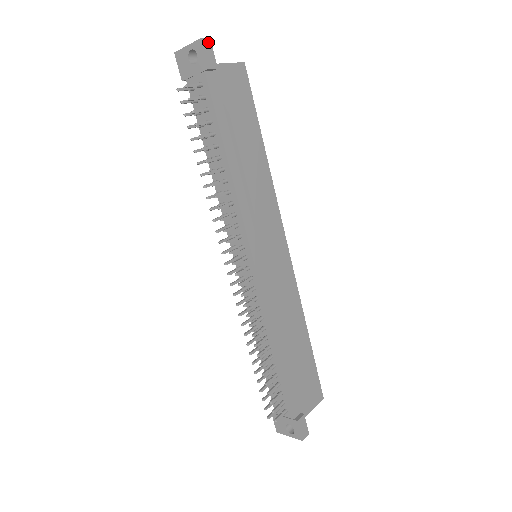
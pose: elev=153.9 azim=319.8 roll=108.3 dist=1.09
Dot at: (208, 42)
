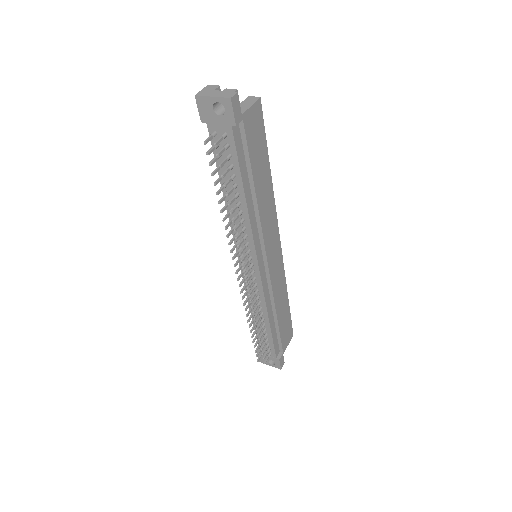
Dot at: (236, 97)
